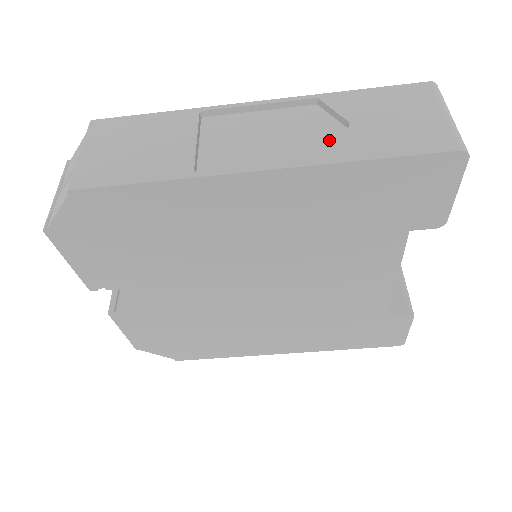
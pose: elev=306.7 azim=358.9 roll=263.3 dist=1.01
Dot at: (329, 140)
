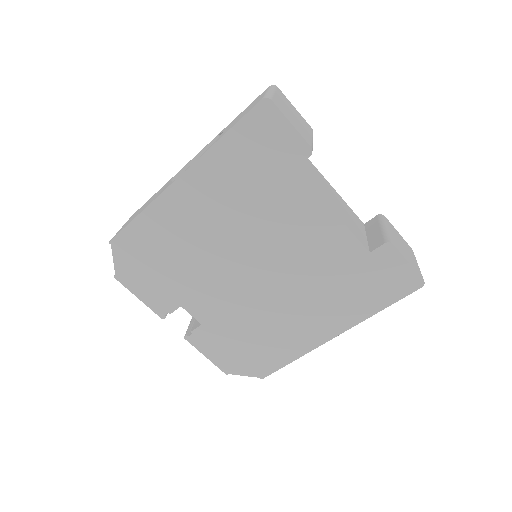
Dot at: occluded
